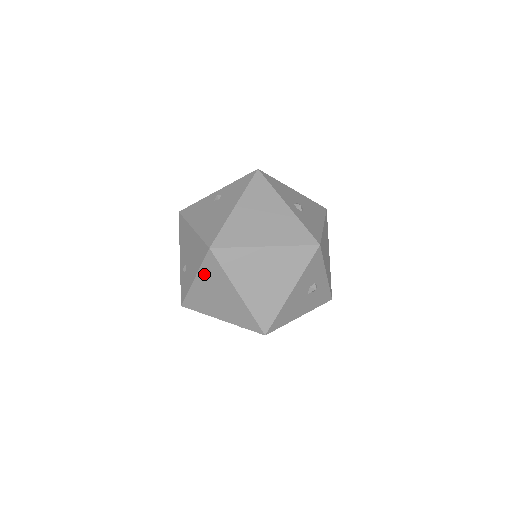
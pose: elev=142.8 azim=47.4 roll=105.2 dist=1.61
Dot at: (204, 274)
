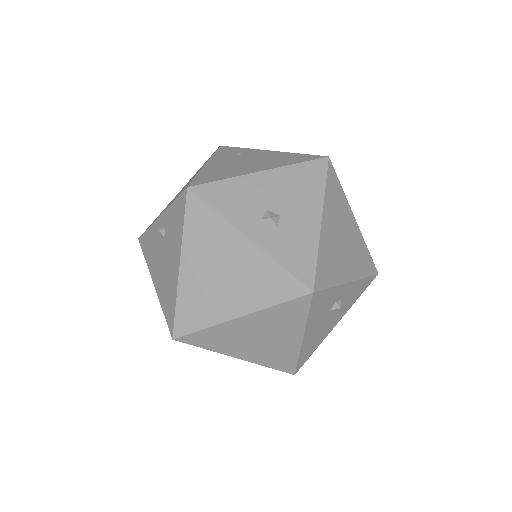
Dot at: occluded
